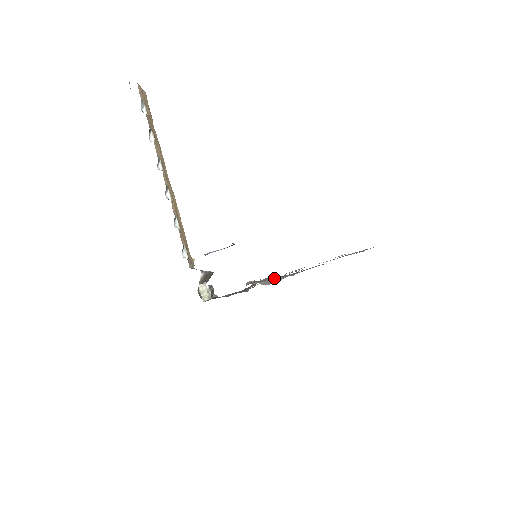
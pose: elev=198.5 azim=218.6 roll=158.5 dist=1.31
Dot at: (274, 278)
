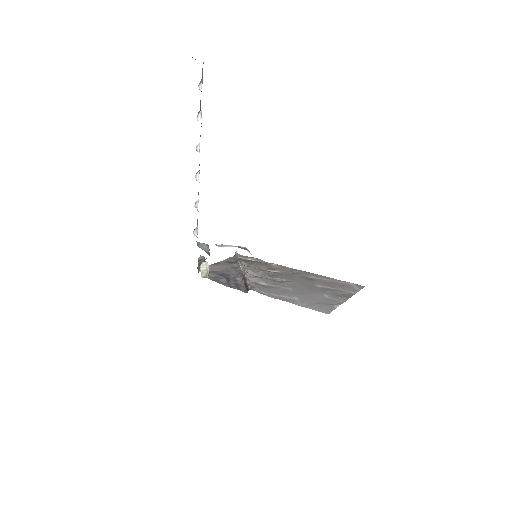
Dot at: (269, 284)
